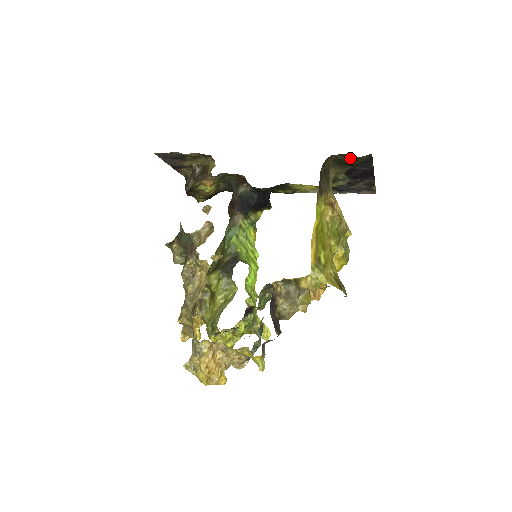
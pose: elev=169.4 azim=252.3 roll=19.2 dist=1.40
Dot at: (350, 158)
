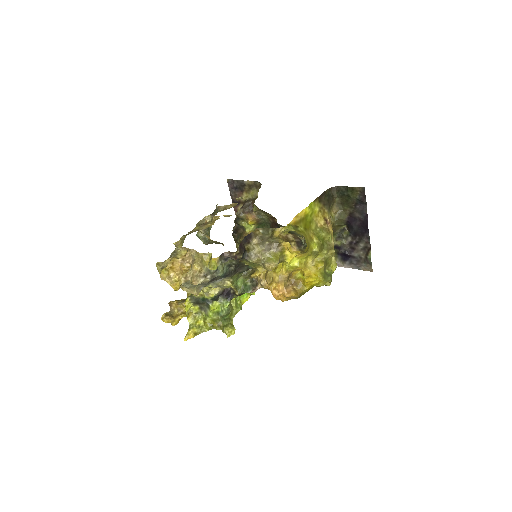
Dot at: (349, 190)
